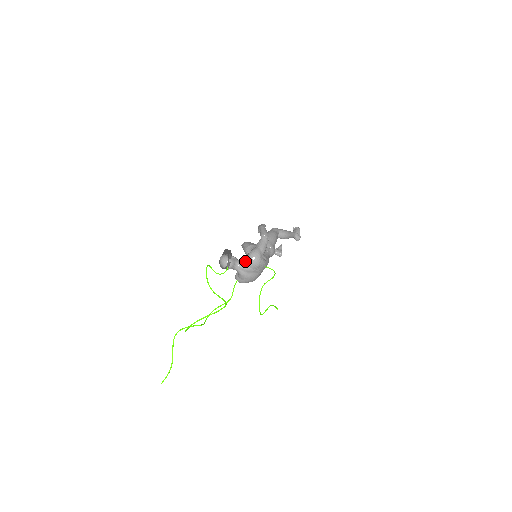
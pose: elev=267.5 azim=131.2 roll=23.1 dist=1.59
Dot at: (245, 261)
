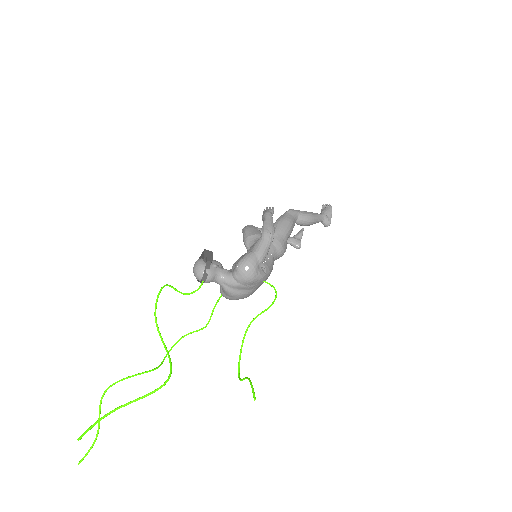
Dot at: (232, 272)
